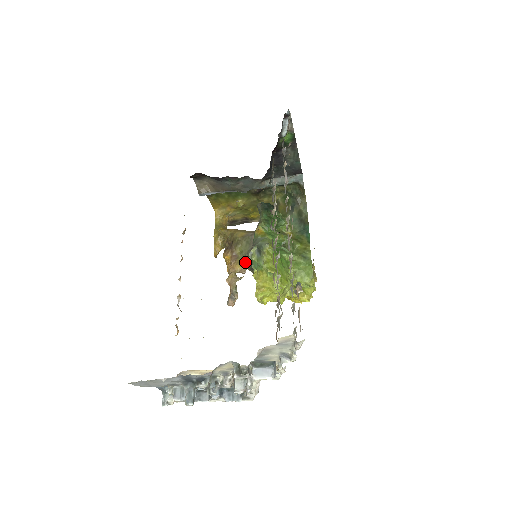
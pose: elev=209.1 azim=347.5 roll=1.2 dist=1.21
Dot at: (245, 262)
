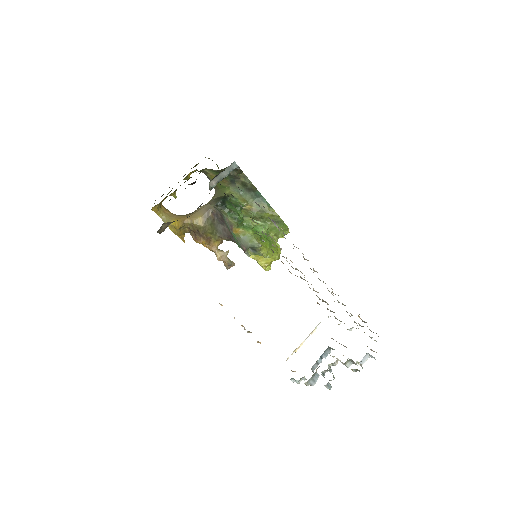
Dot at: (220, 238)
